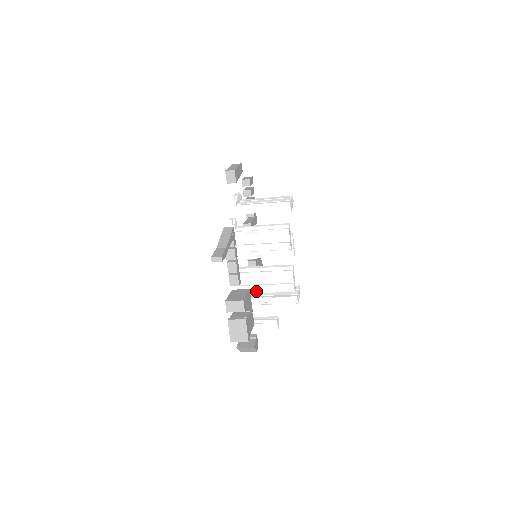
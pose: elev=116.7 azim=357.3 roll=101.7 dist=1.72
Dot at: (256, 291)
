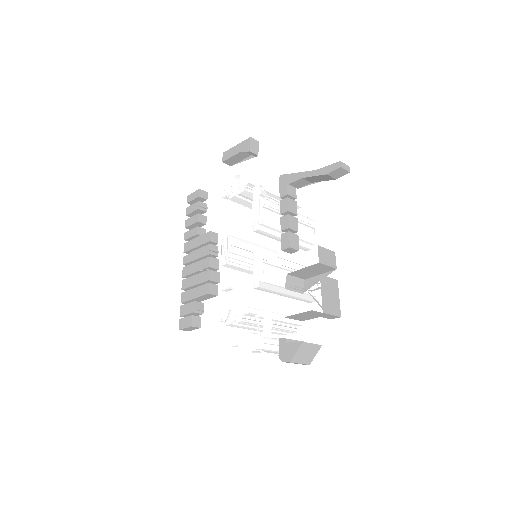
Dot at: (283, 285)
